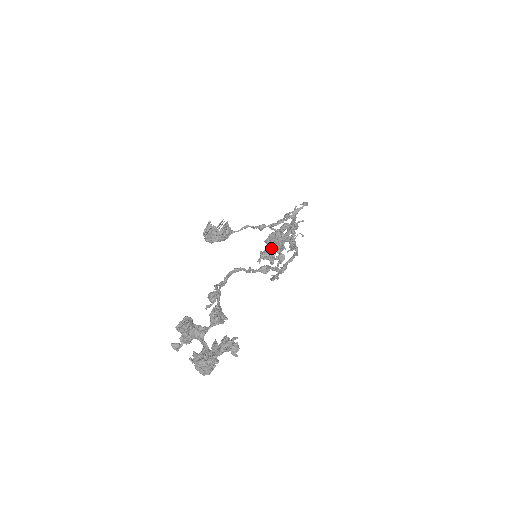
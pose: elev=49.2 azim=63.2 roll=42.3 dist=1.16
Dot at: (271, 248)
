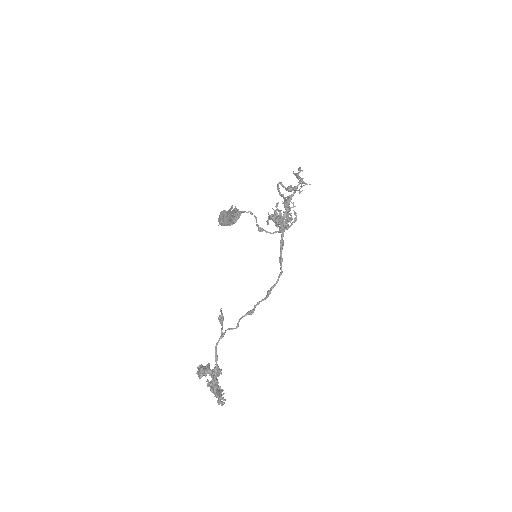
Dot at: occluded
